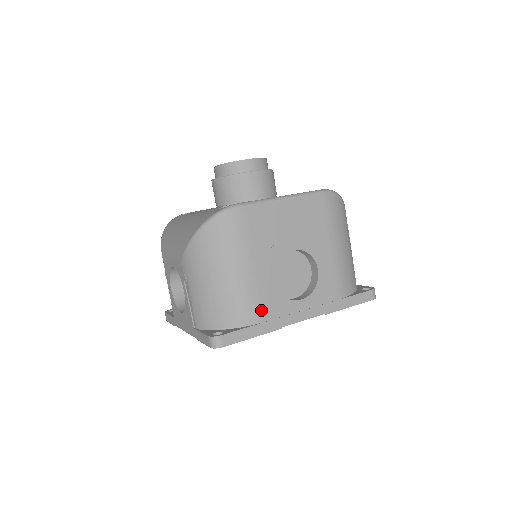
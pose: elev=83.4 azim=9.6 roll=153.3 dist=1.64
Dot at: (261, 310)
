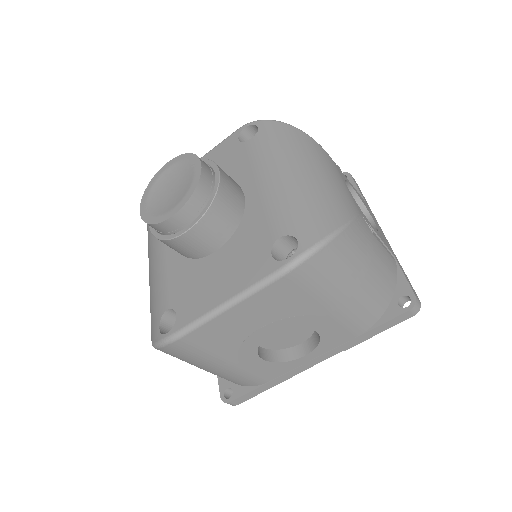
Dot at: (260, 378)
